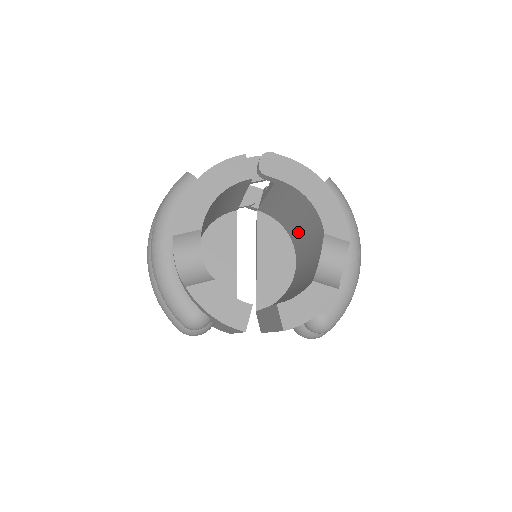
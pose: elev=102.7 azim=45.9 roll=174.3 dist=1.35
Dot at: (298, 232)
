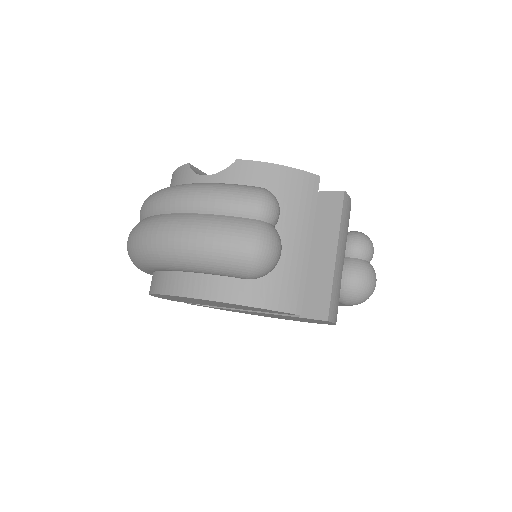
Dot at: occluded
